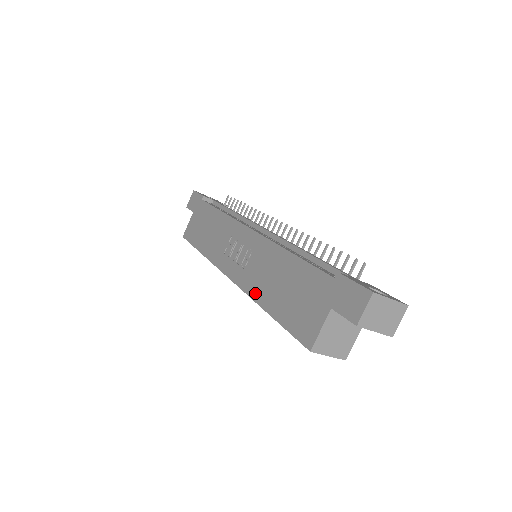
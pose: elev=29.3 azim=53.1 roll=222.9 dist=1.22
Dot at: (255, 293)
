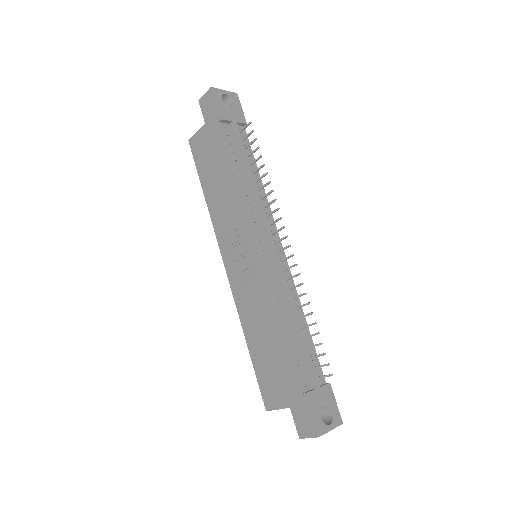
Dot at: (243, 317)
